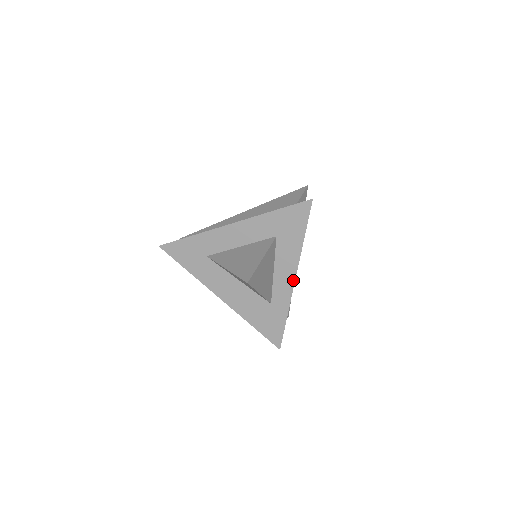
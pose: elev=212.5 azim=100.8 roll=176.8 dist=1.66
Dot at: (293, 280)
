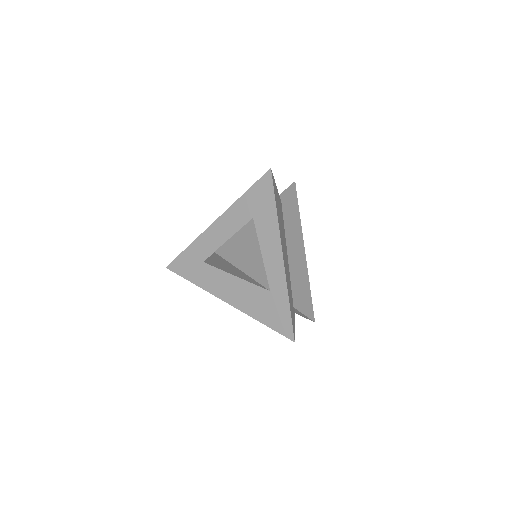
Dot at: (281, 257)
